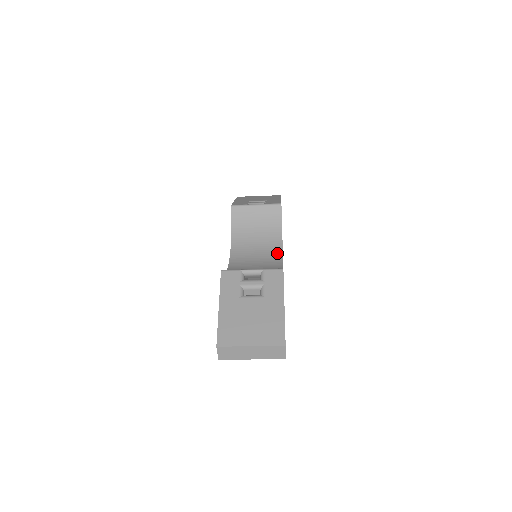
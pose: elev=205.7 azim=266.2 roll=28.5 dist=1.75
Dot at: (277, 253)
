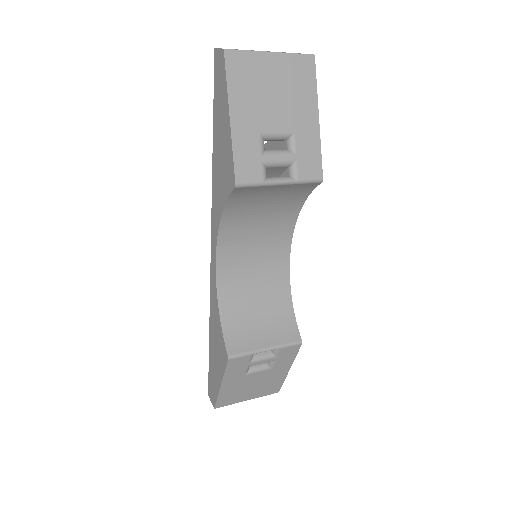
Dot at: (284, 243)
